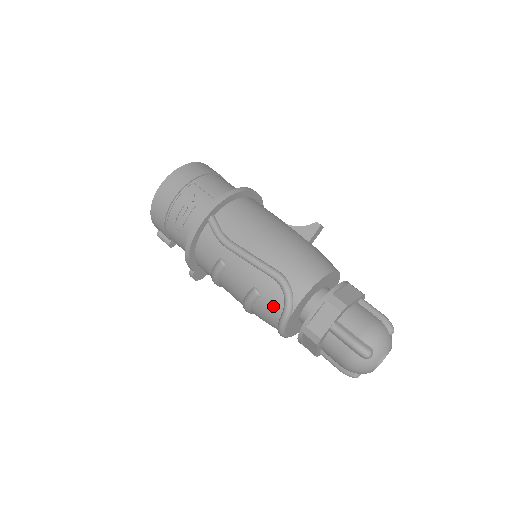
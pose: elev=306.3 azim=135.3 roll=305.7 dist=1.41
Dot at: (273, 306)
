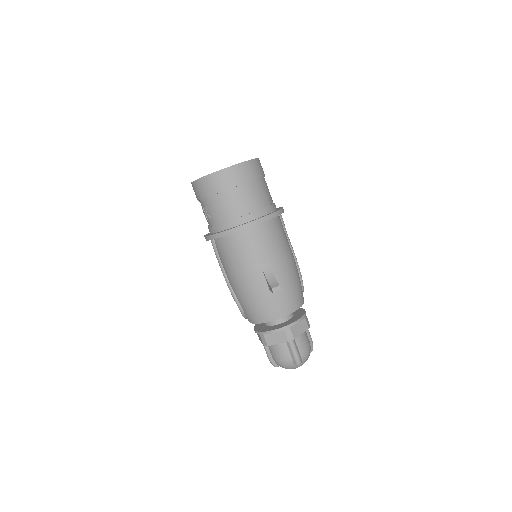
Dot at: occluded
